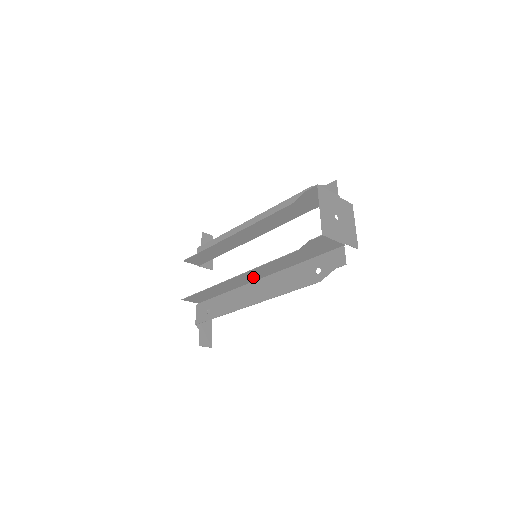
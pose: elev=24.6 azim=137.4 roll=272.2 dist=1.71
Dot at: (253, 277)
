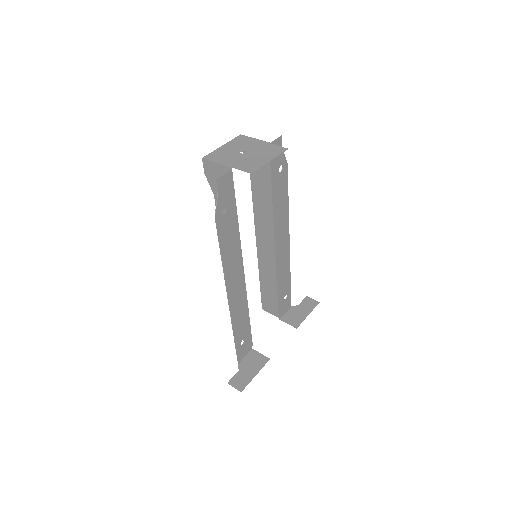
Dot at: occluded
